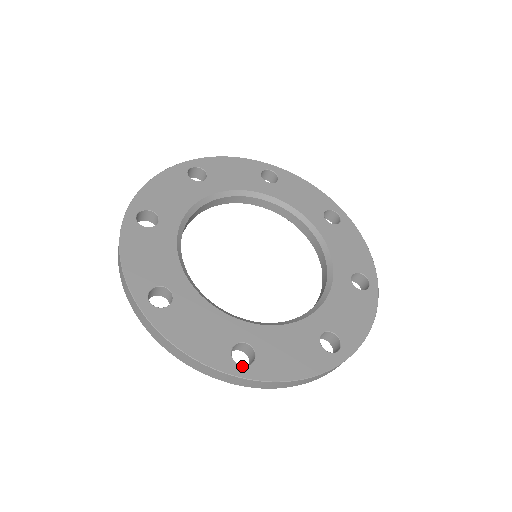
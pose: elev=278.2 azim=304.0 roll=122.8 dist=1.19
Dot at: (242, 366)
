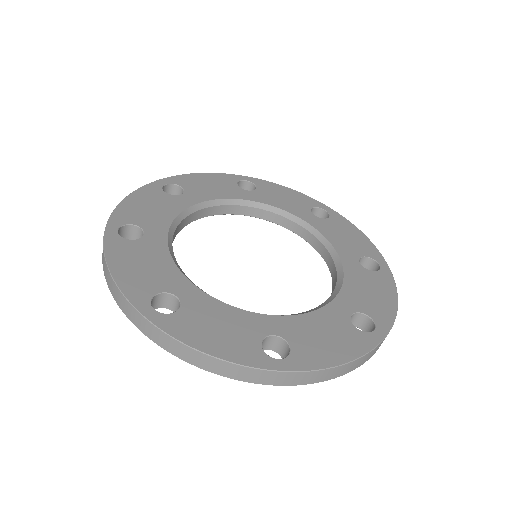
Dot at: (279, 359)
